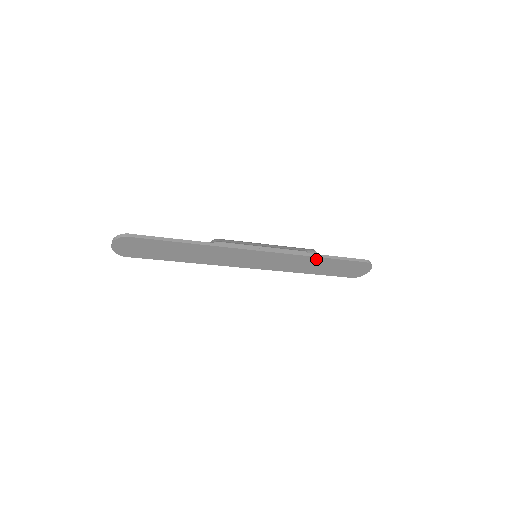
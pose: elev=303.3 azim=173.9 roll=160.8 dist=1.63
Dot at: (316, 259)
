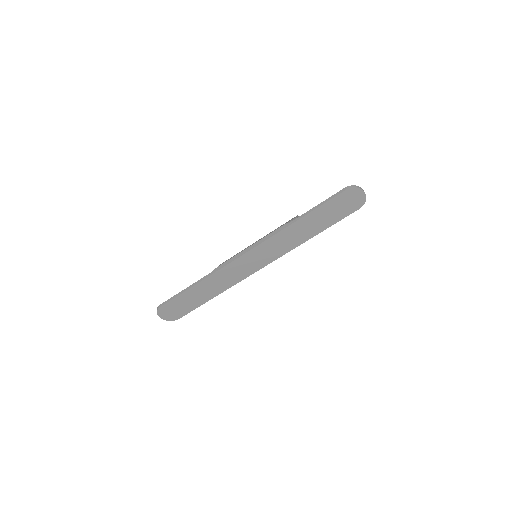
Dot at: (298, 223)
